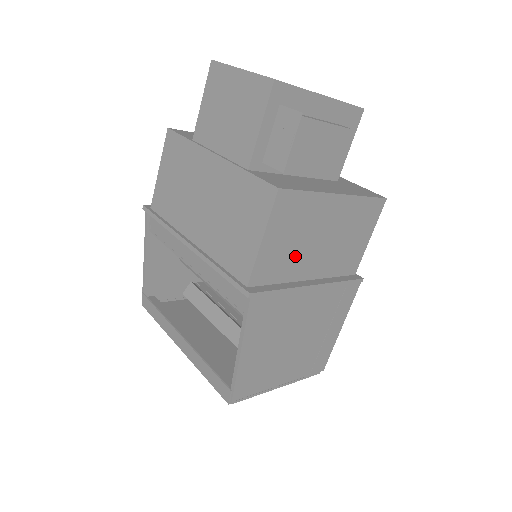
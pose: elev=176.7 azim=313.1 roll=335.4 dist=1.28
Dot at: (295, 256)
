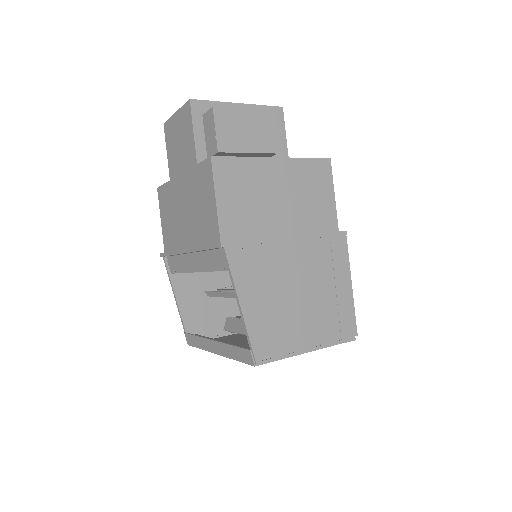
Dot at: (258, 214)
